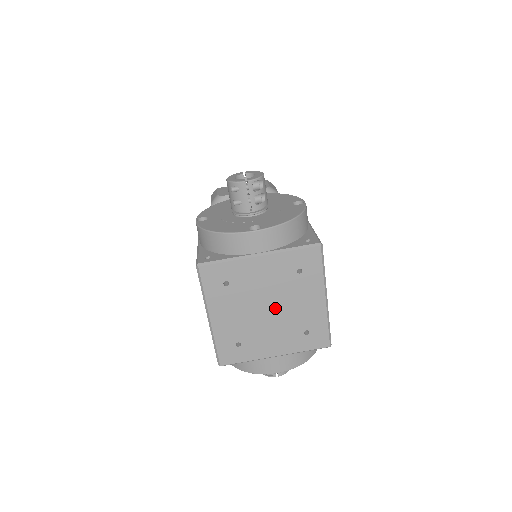
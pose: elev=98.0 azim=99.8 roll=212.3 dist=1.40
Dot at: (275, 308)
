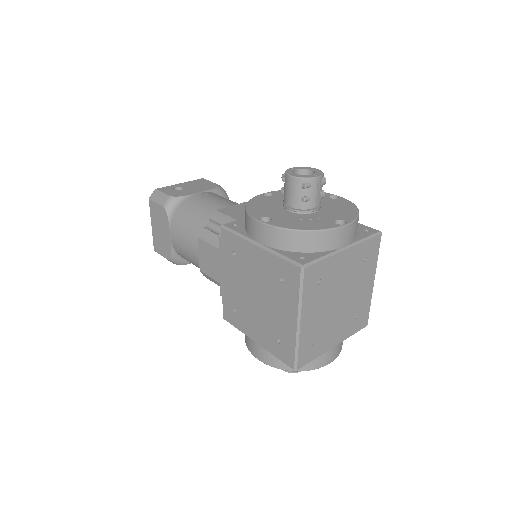
Dot at: (344, 299)
